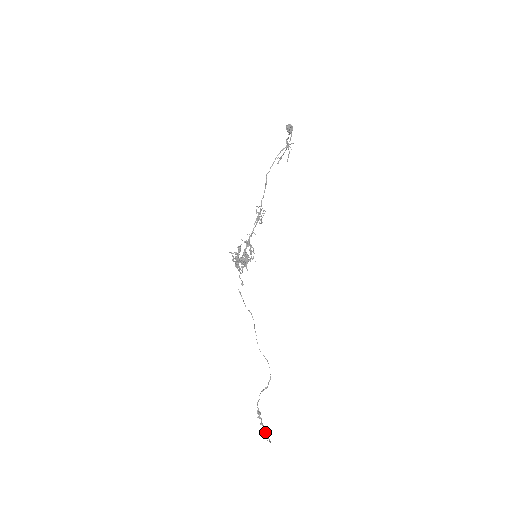
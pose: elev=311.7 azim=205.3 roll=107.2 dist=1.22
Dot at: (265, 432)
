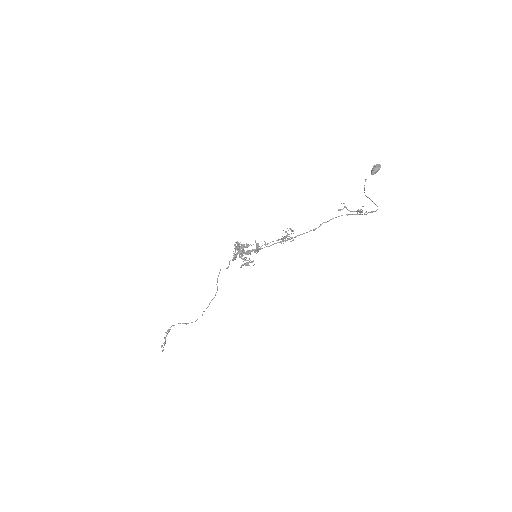
Dot at: (164, 343)
